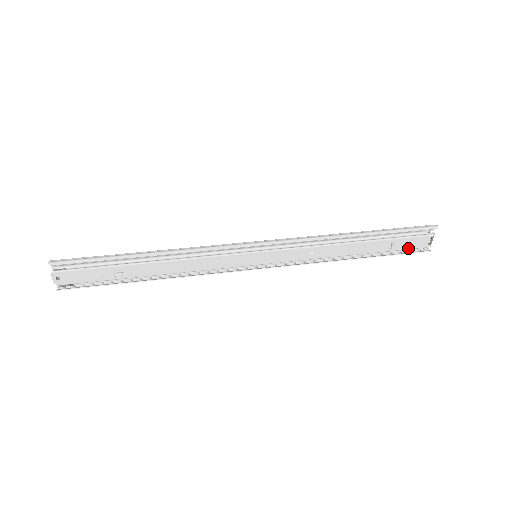
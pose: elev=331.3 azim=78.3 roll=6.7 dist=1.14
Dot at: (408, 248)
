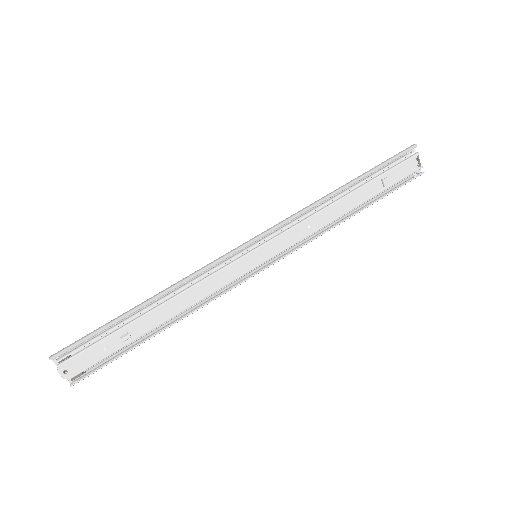
Dot at: (401, 179)
